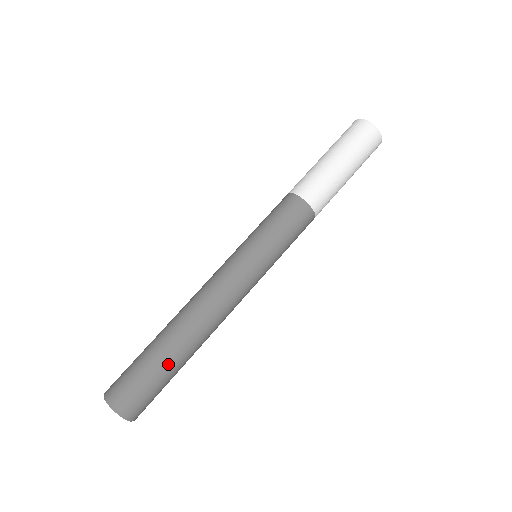
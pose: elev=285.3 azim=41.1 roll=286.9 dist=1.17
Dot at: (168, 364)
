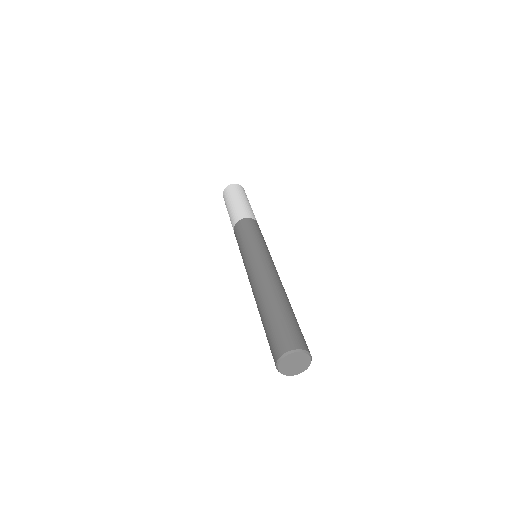
Dot at: (294, 315)
